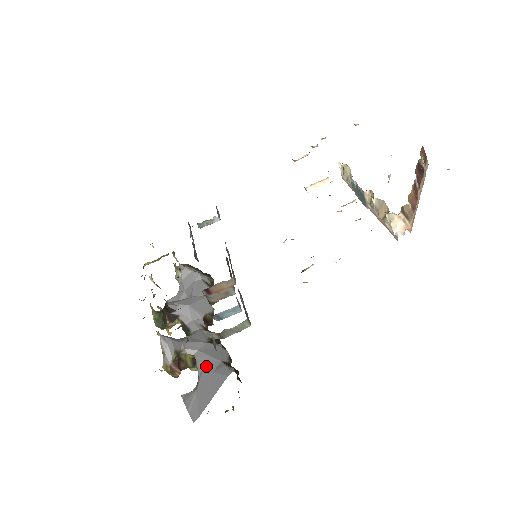
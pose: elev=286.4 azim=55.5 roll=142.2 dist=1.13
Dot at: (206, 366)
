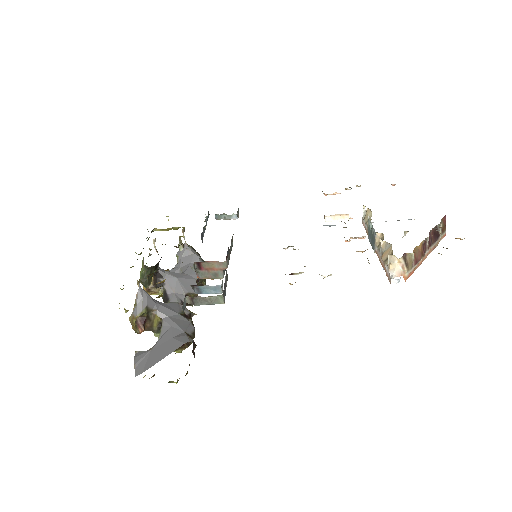
Dot at: (169, 331)
